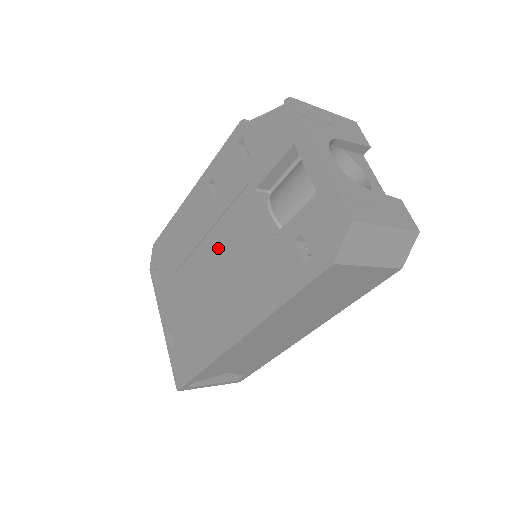
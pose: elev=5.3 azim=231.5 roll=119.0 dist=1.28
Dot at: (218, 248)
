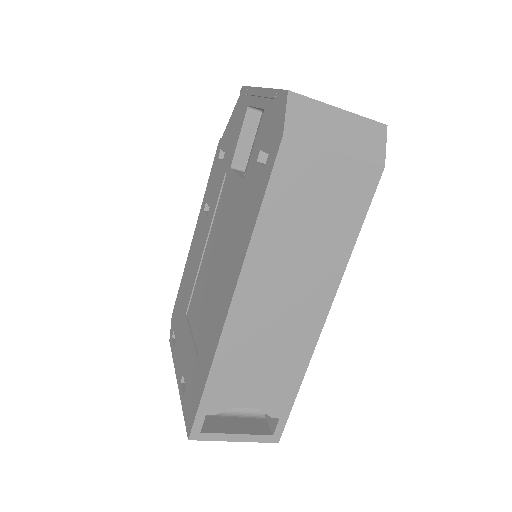
Dot at: (212, 249)
